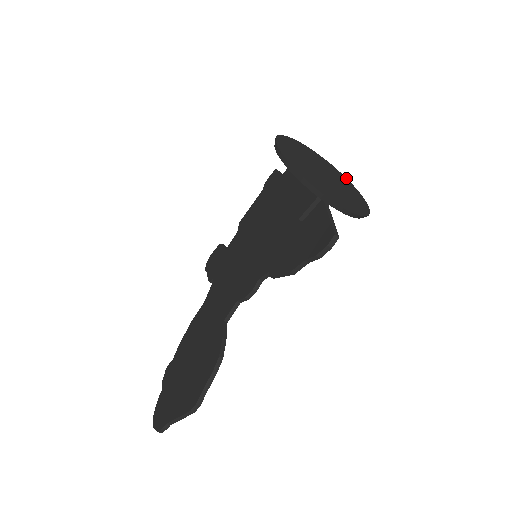
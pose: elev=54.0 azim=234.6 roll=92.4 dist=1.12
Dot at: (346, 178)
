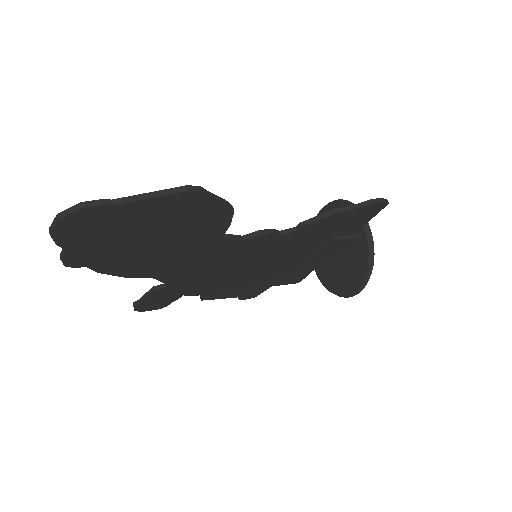
Dot at: occluded
